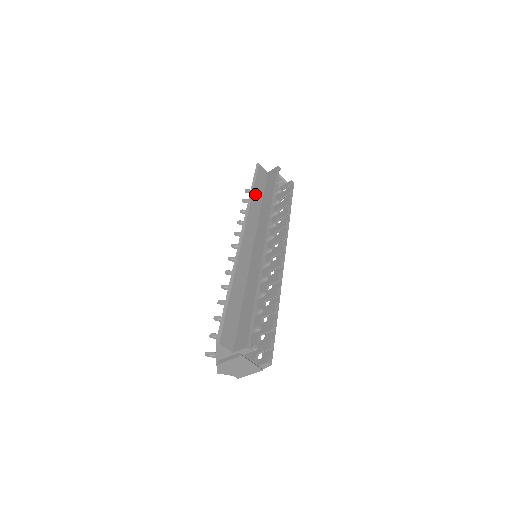
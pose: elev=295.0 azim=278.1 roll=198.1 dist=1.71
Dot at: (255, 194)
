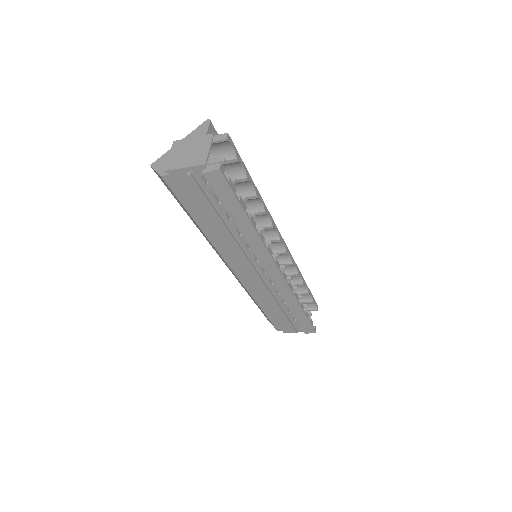
Dot at: occluded
